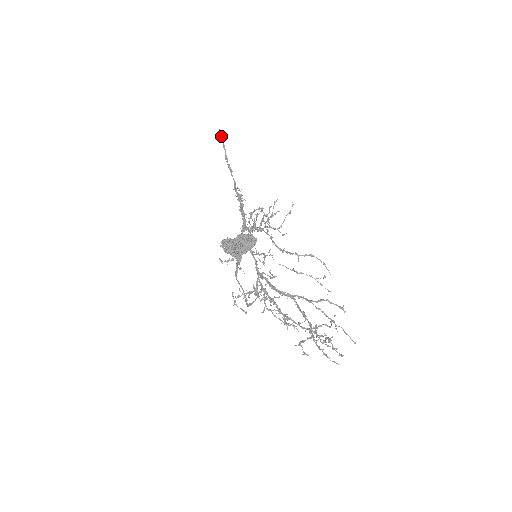
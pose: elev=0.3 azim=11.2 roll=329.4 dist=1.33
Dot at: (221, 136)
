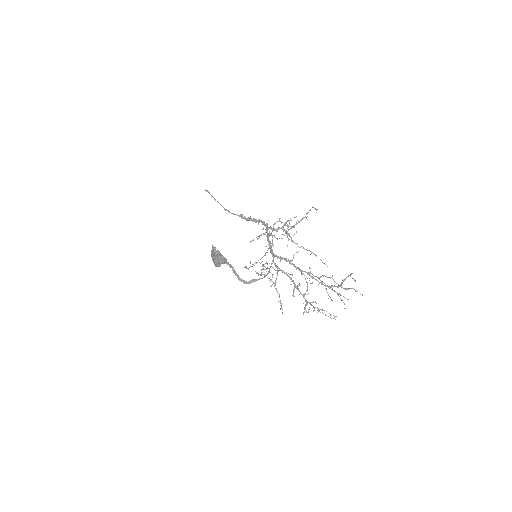
Dot at: (209, 192)
